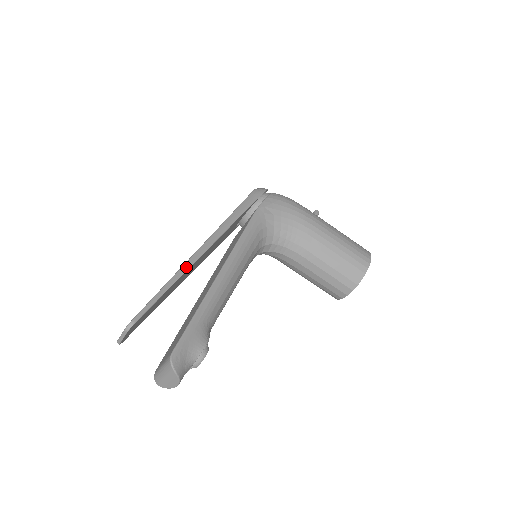
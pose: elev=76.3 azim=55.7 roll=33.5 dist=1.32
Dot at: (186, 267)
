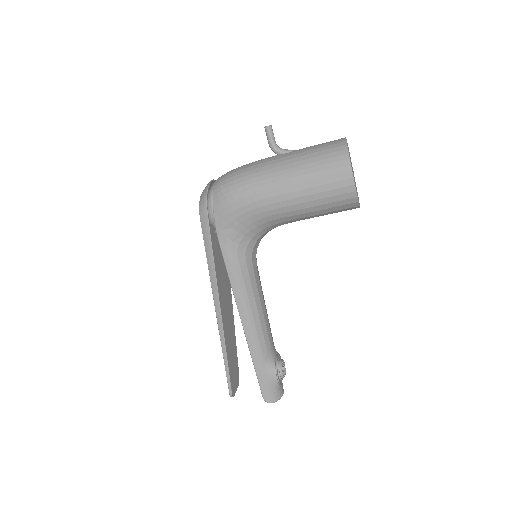
Dot at: (222, 340)
